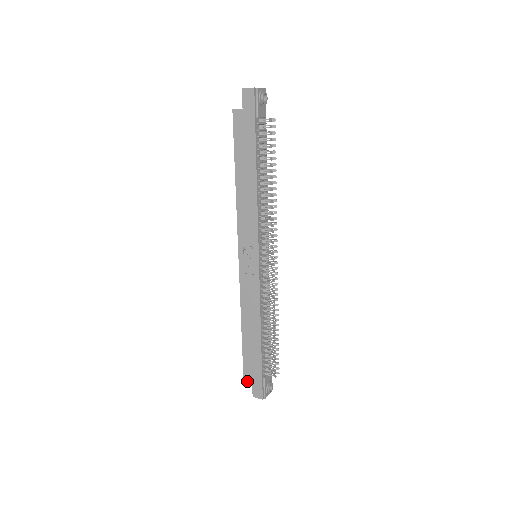
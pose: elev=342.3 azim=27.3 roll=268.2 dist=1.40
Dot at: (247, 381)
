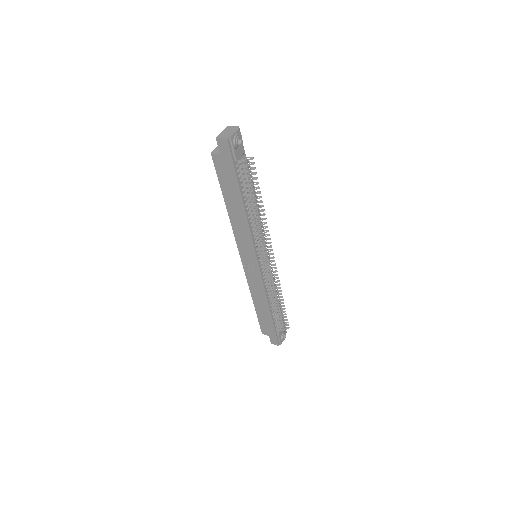
Dot at: (265, 334)
